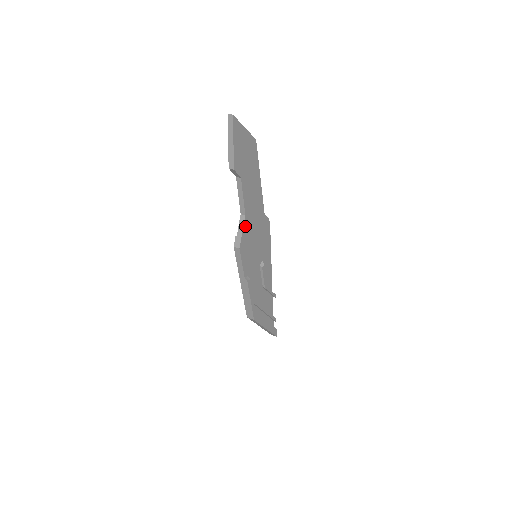
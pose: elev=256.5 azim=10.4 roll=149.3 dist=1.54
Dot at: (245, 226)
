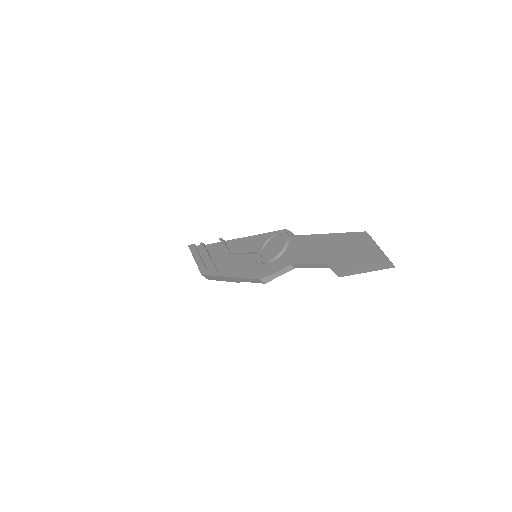
Dot at: (285, 270)
